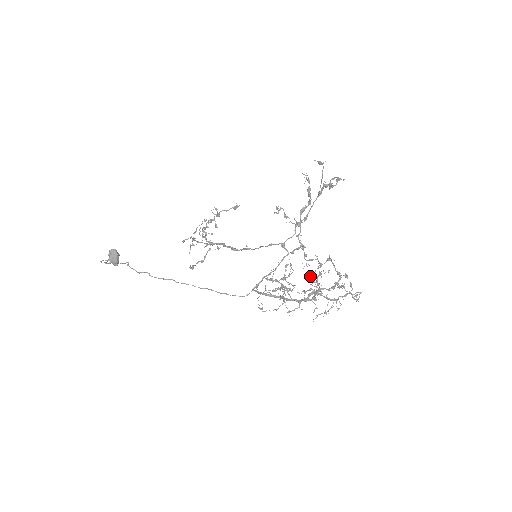
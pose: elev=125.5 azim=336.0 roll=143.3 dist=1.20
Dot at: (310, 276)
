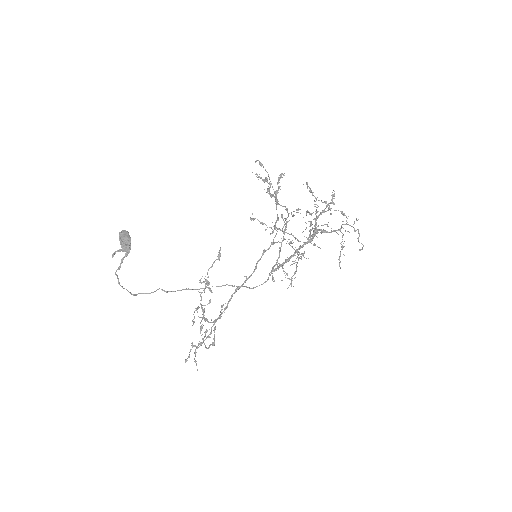
Dot at: occluded
